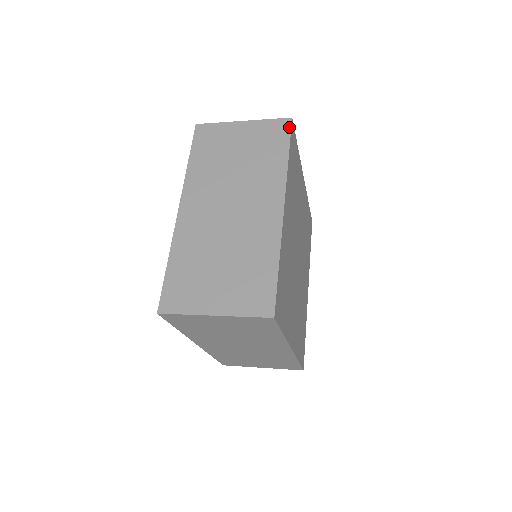
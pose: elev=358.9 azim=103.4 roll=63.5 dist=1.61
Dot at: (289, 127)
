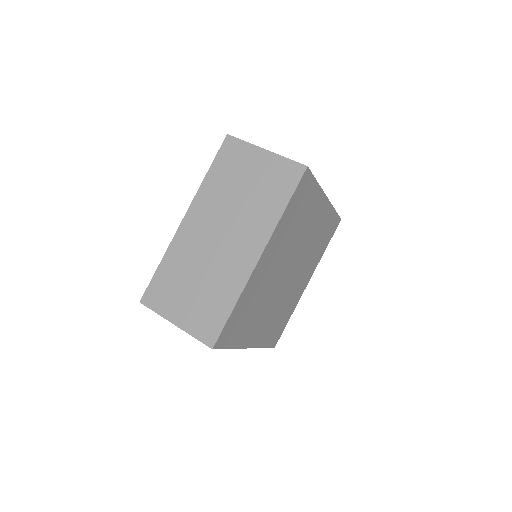
Dot at: (300, 176)
